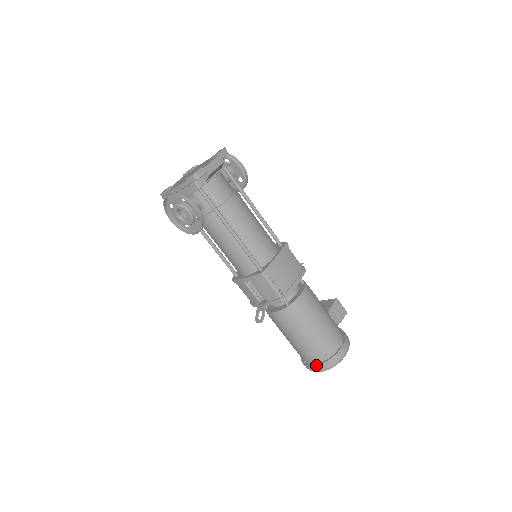
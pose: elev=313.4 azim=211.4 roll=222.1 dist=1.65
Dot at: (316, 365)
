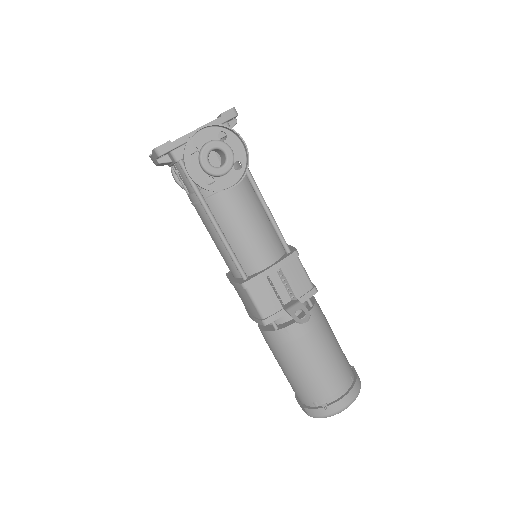
Dot at: (348, 393)
